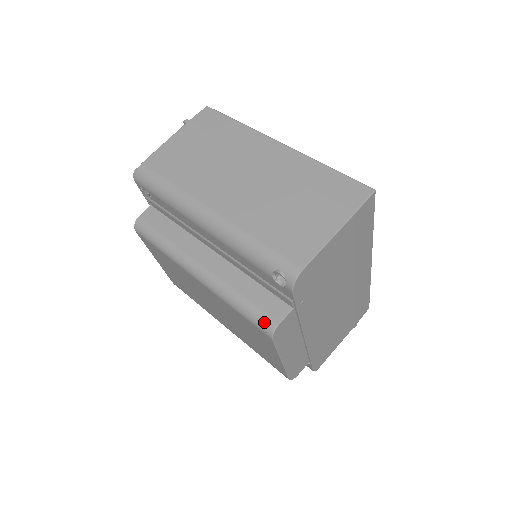
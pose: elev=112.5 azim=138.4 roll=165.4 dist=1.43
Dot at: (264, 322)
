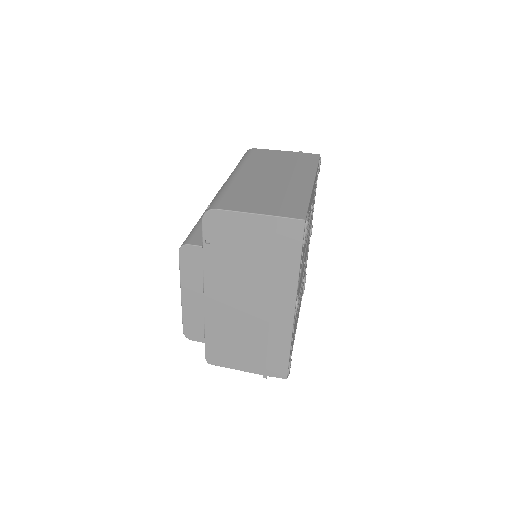
Dot at: (186, 240)
